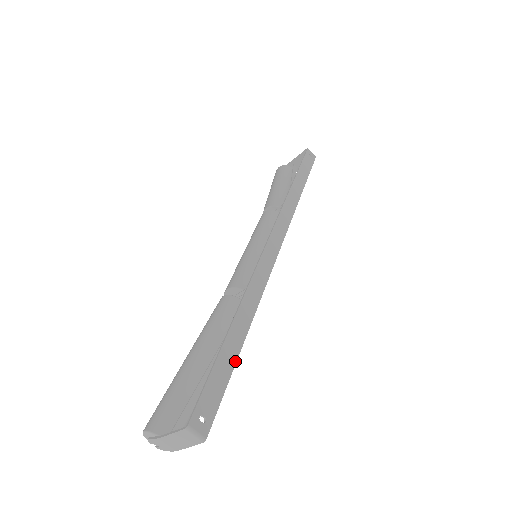
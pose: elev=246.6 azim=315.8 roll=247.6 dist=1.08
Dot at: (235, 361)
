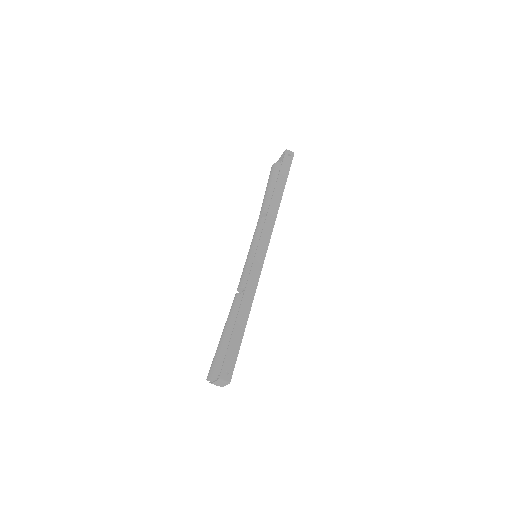
Dot at: (242, 337)
